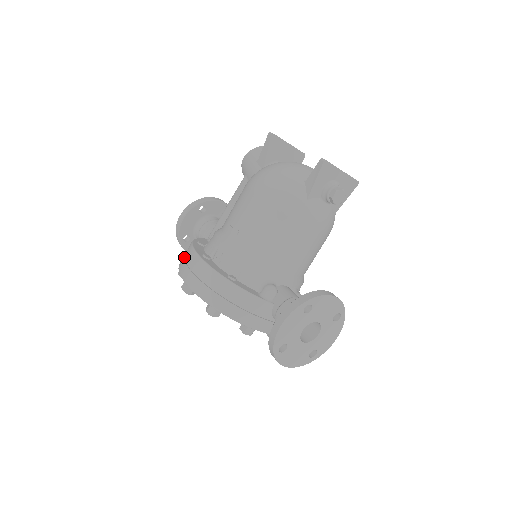
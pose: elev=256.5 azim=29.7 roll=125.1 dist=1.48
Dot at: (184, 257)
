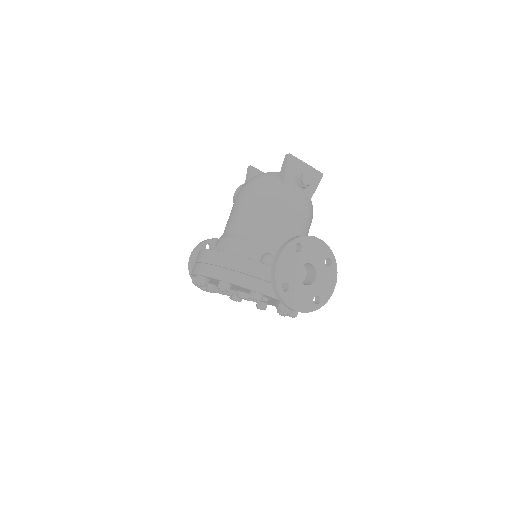
Dot at: occluded
